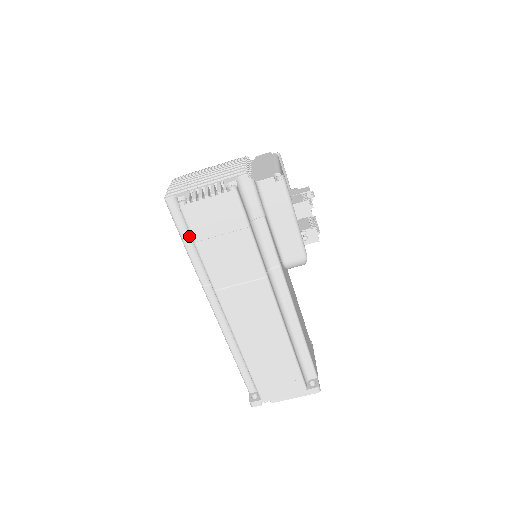
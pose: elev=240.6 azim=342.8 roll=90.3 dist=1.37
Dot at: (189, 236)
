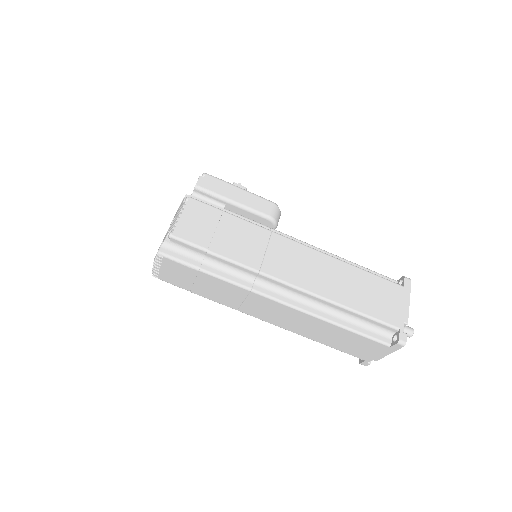
Dot at: (201, 262)
